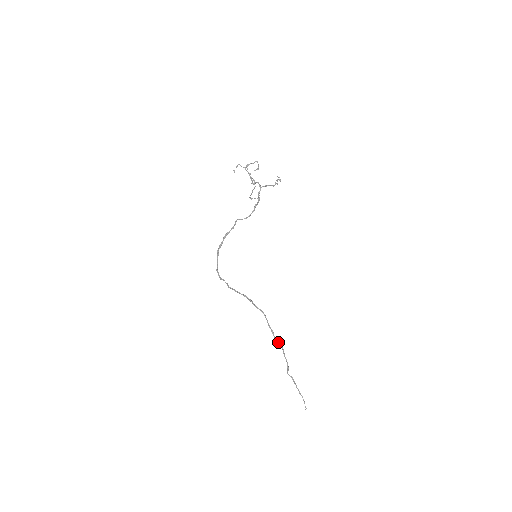
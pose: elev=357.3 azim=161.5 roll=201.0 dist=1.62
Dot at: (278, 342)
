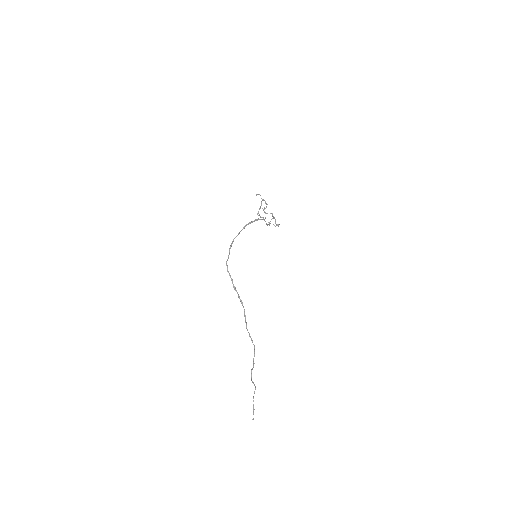
Dot at: occluded
